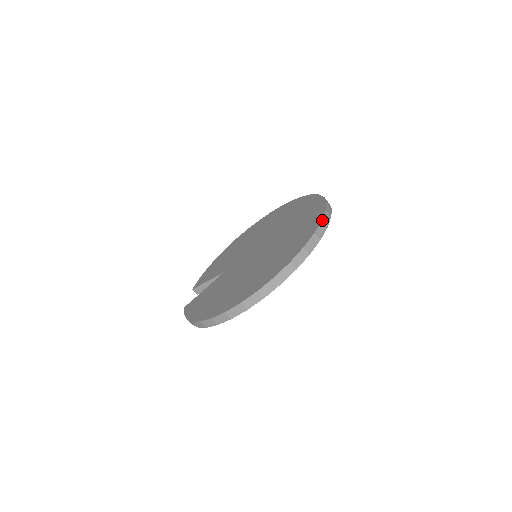
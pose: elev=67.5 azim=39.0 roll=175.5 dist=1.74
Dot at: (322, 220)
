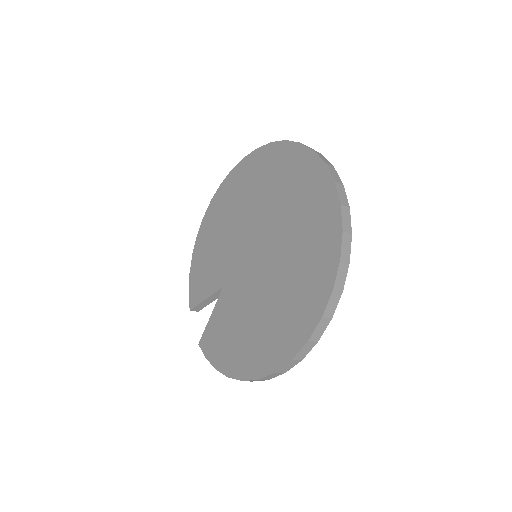
Dot at: (340, 203)
